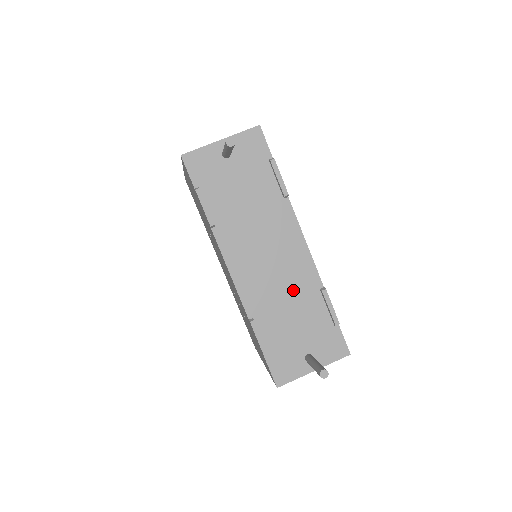
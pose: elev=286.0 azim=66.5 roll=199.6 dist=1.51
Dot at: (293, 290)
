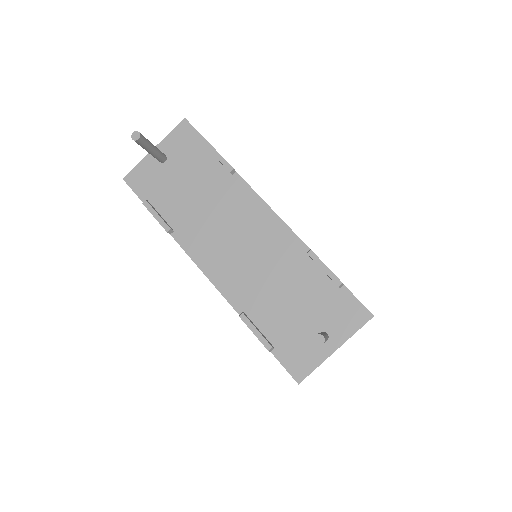
Dot at: (276, 265)
